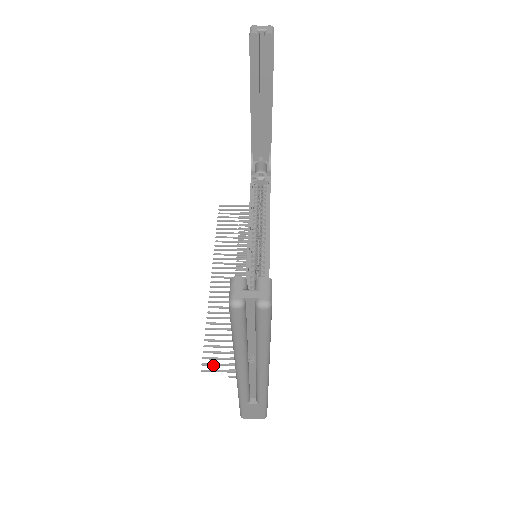
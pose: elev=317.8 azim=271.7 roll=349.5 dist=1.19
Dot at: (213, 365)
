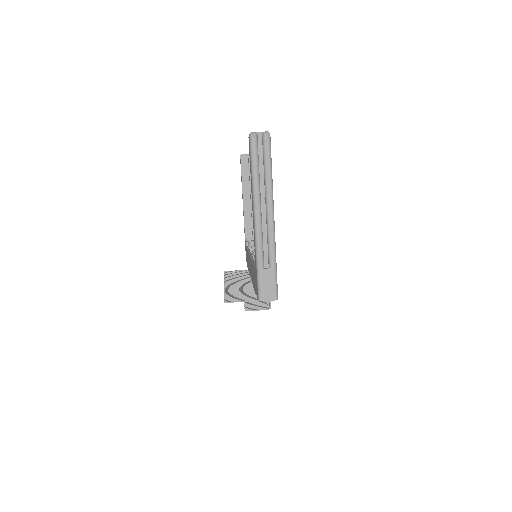
Dot at: (233, 300)
